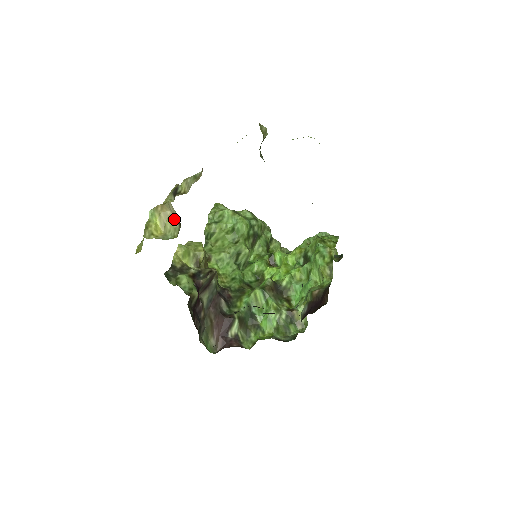
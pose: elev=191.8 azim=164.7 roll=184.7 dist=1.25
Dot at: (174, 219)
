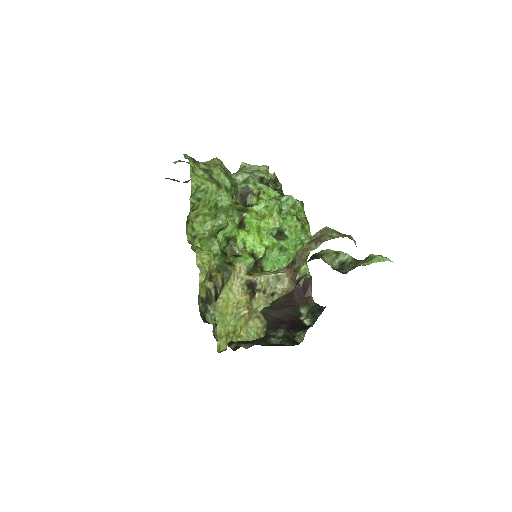
Dot at: (257, 319)
